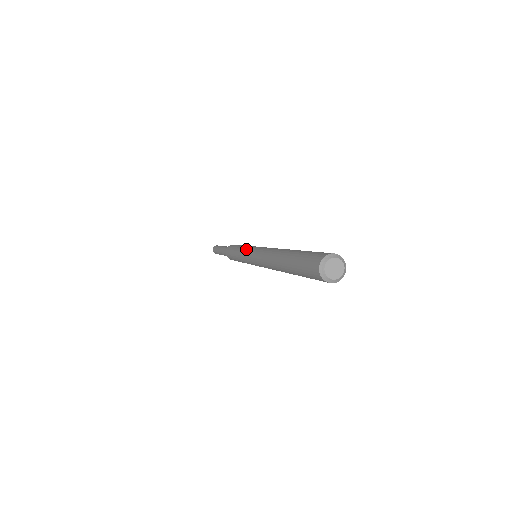
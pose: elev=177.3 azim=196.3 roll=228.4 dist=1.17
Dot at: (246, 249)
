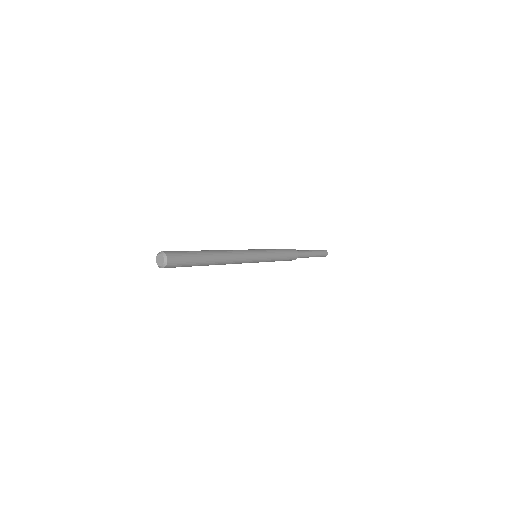
Dot at: occluded
